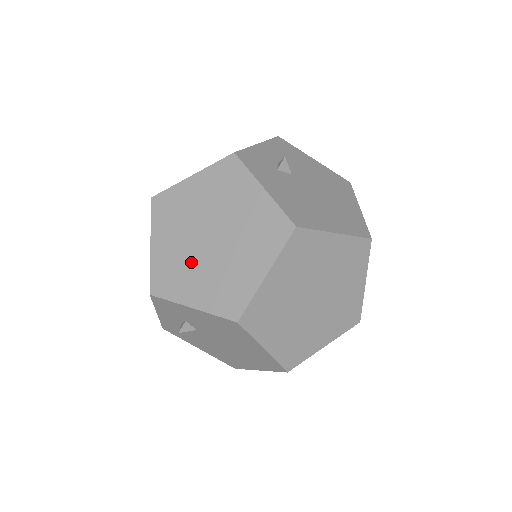
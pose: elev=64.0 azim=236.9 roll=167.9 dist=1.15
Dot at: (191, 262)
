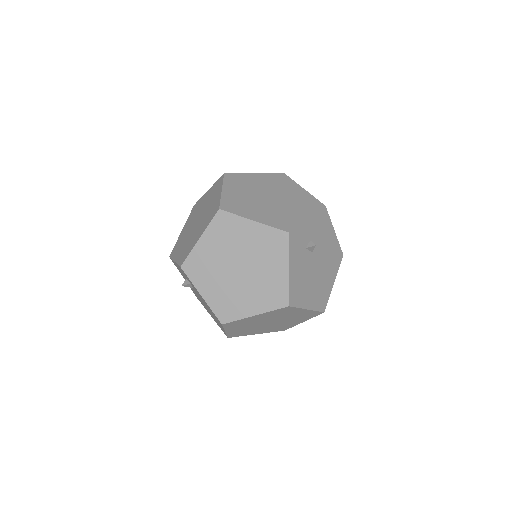
Dot at: (218, 271)
